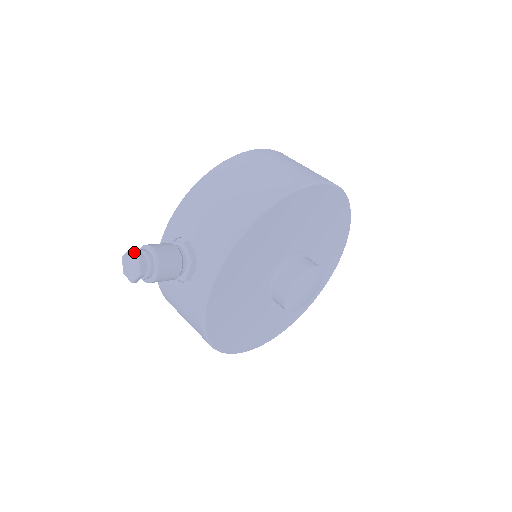
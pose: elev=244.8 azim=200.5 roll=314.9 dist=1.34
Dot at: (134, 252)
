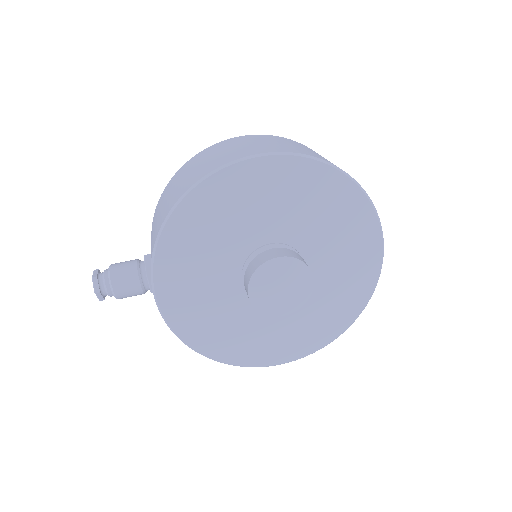
Dot at: (93, 273)
